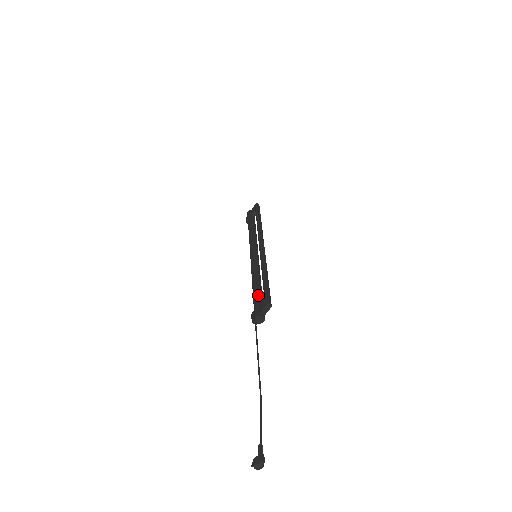
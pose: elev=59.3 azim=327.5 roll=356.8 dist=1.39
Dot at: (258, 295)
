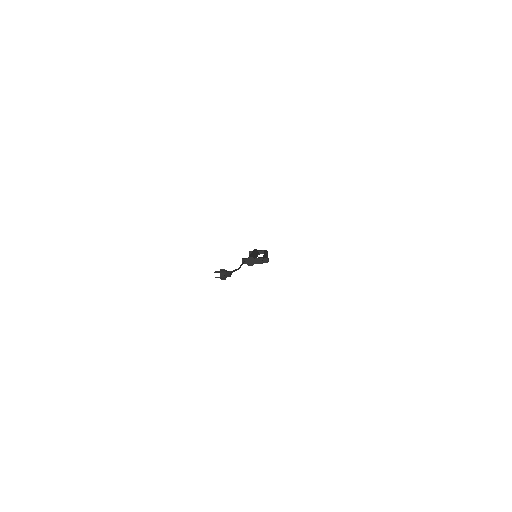
Dot at: occluded
